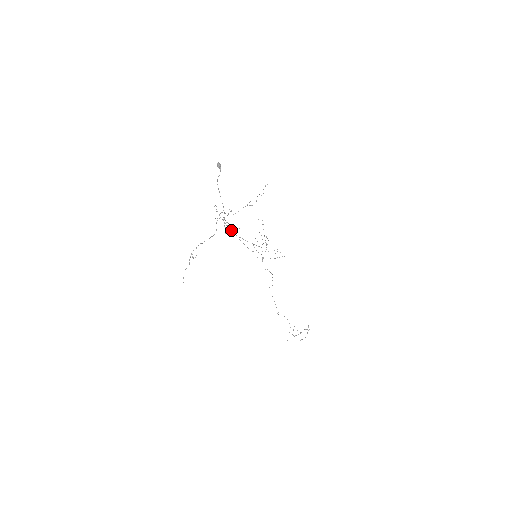
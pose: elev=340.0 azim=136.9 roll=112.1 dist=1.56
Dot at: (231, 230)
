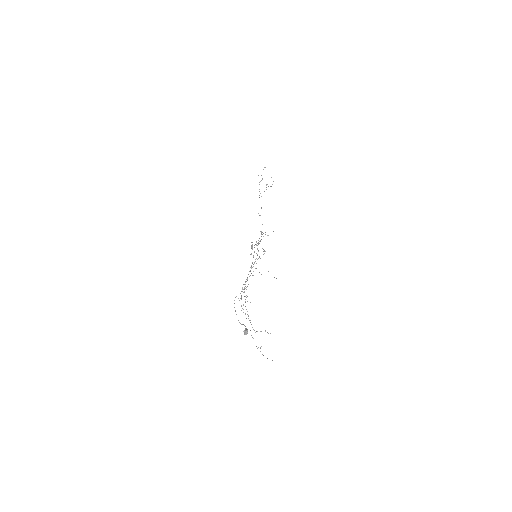
Dot at: occluded
